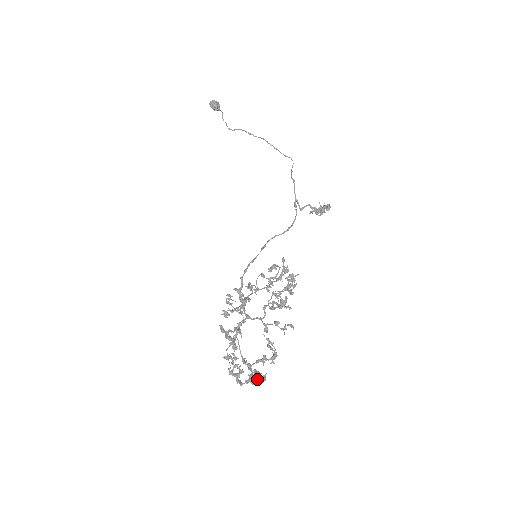
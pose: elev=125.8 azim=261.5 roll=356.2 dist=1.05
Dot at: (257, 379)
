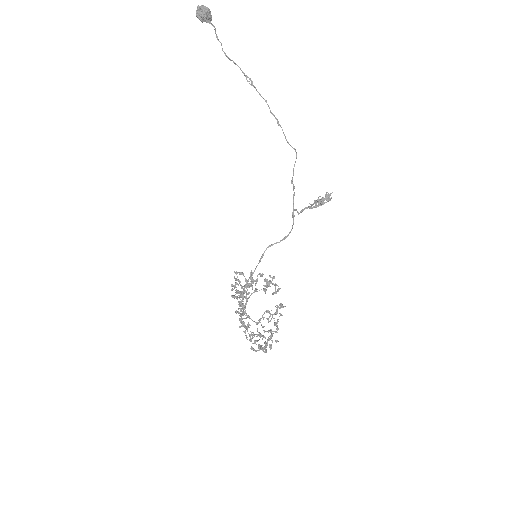
Dot at: occluded
